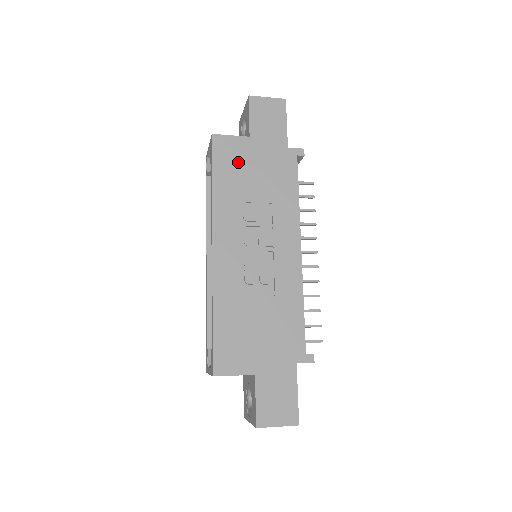
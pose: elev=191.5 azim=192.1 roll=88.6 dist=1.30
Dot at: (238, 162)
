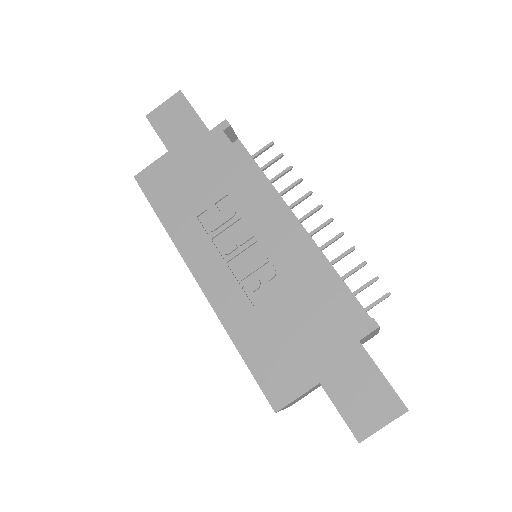
Dot at: (172, 182)
